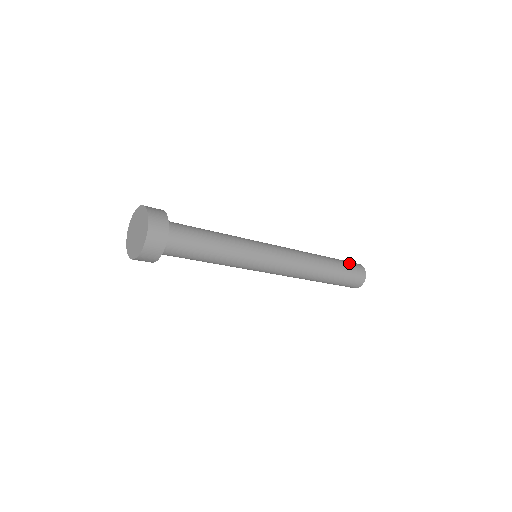
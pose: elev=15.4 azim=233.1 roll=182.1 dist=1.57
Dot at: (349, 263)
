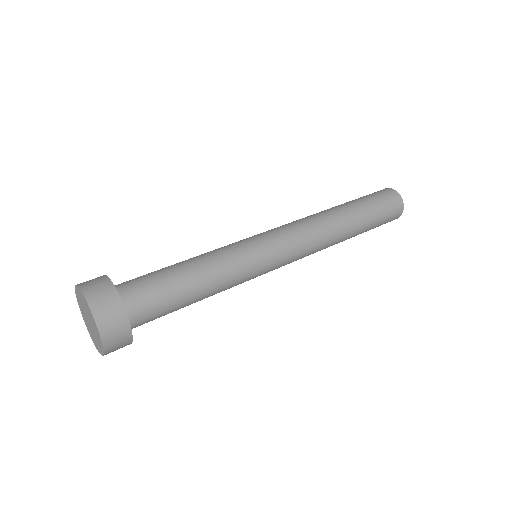
Dot at: (373, 195)
